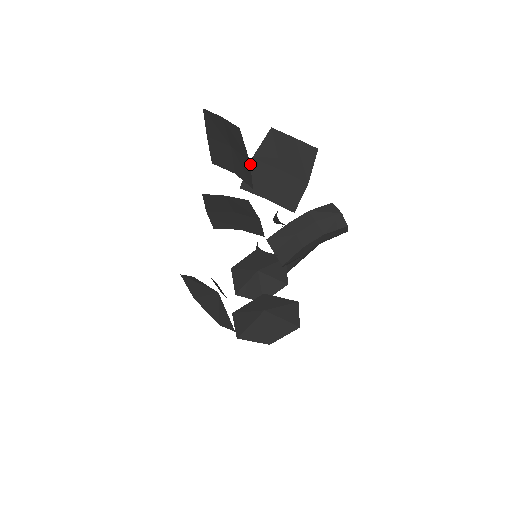
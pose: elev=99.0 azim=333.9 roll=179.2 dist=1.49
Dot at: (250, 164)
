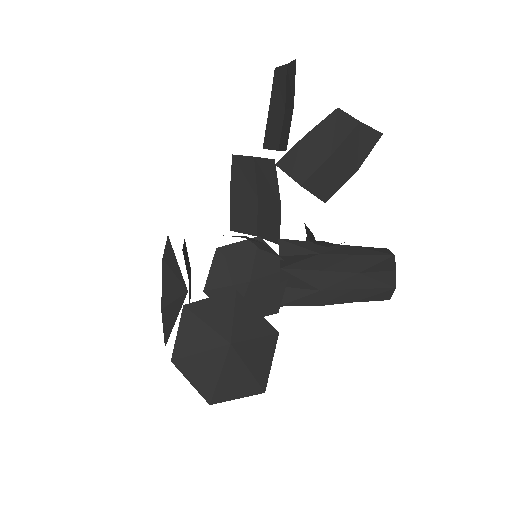
Dot at: (299, 142)
